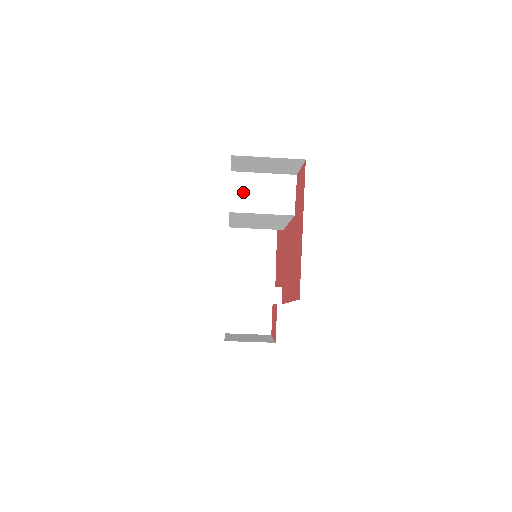
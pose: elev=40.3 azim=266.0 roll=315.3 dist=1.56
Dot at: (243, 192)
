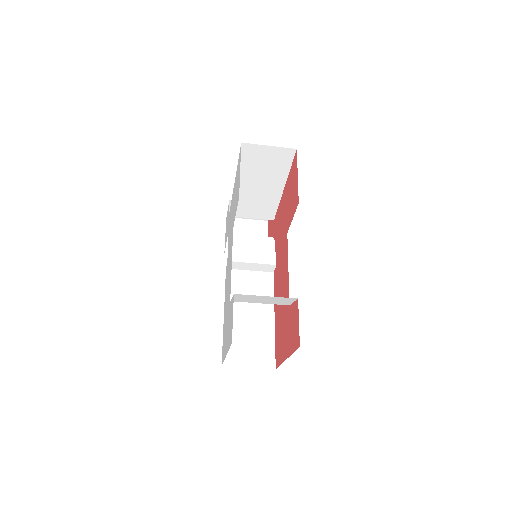
Dot at: (244, 298)
